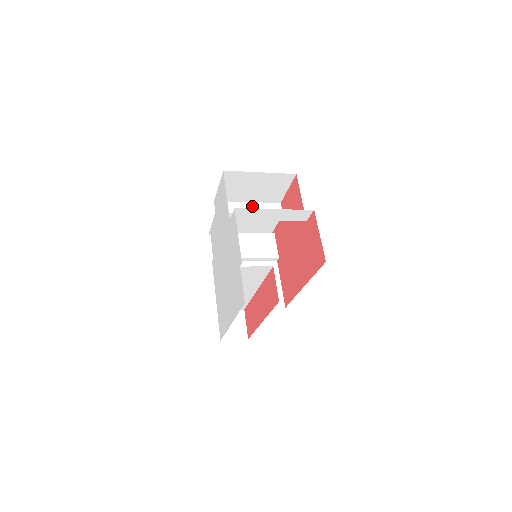
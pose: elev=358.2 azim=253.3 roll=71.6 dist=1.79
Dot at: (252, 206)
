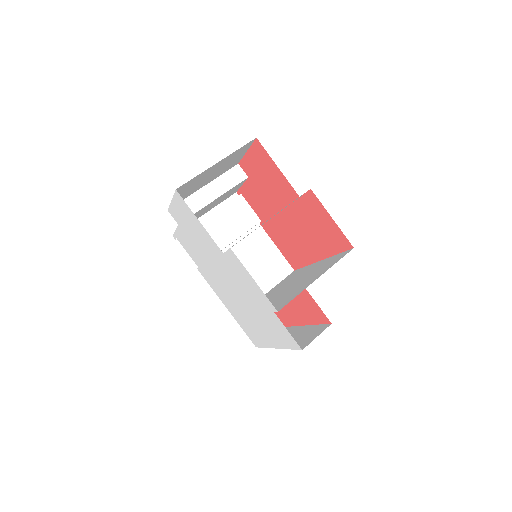
Dot at: (211, 189)
